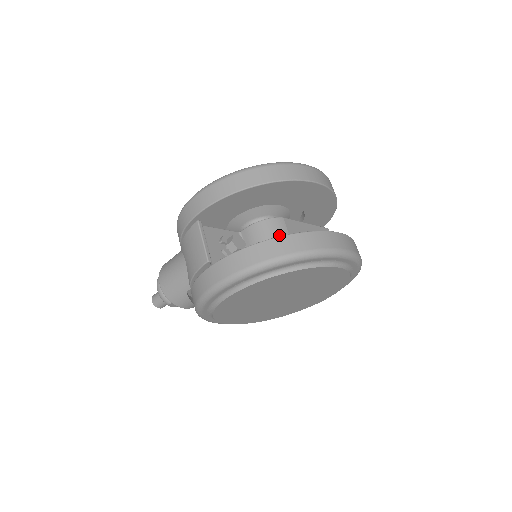
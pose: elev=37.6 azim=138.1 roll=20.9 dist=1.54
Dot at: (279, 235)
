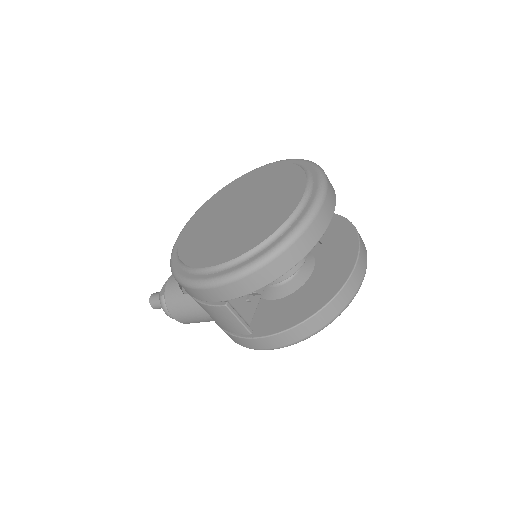
Dot at: occluded
